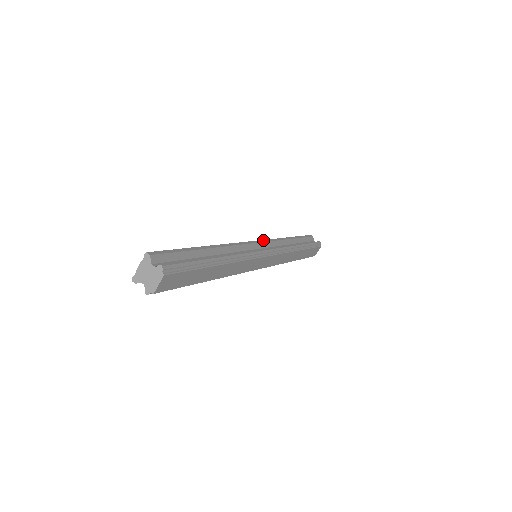
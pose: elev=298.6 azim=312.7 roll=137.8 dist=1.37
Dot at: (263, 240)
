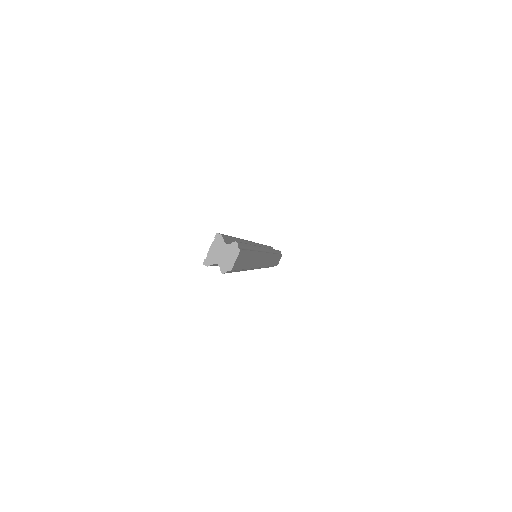
Dot at: occluded
